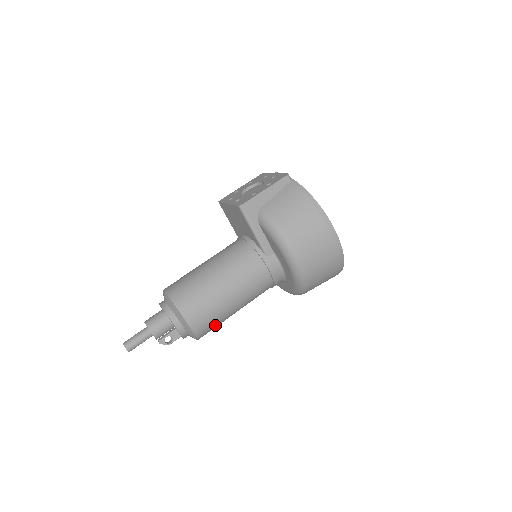
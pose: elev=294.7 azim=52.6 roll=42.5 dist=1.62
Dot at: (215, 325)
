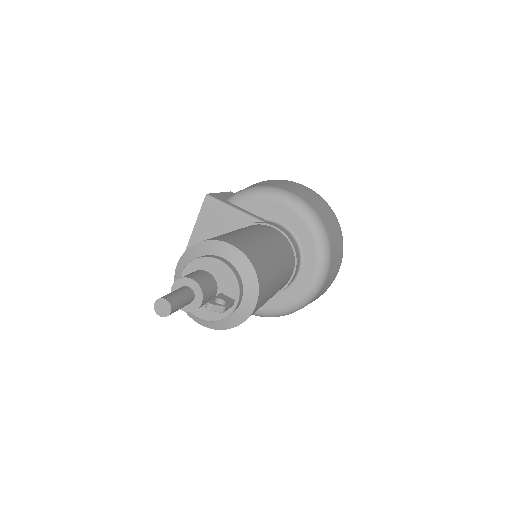
Dot at: (265, 265)
